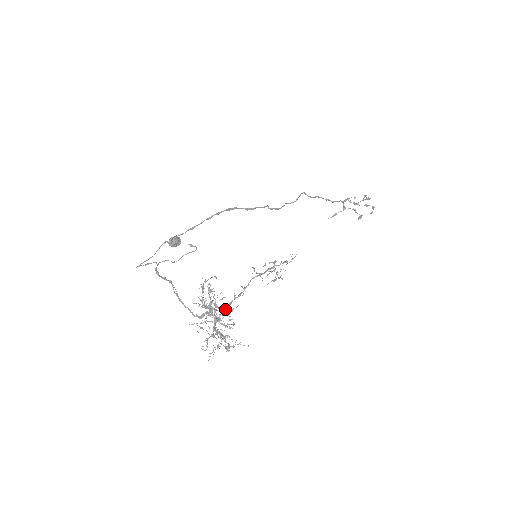
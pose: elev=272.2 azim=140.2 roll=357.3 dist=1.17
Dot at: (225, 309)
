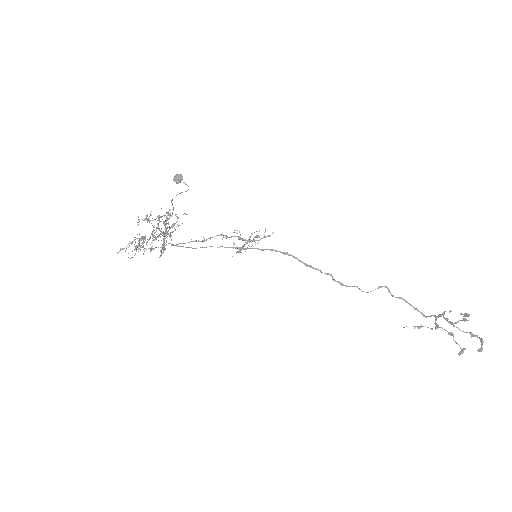
Dot at: occluded
